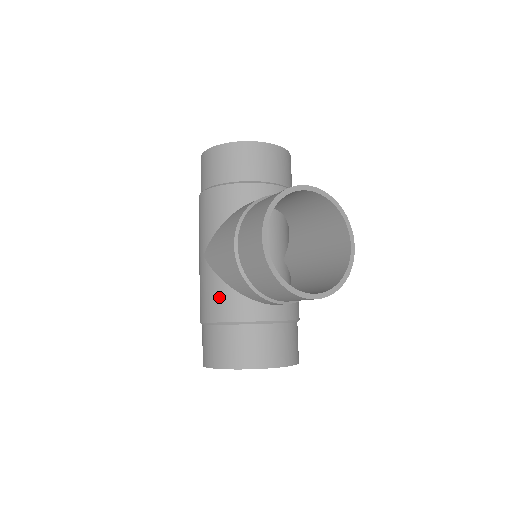
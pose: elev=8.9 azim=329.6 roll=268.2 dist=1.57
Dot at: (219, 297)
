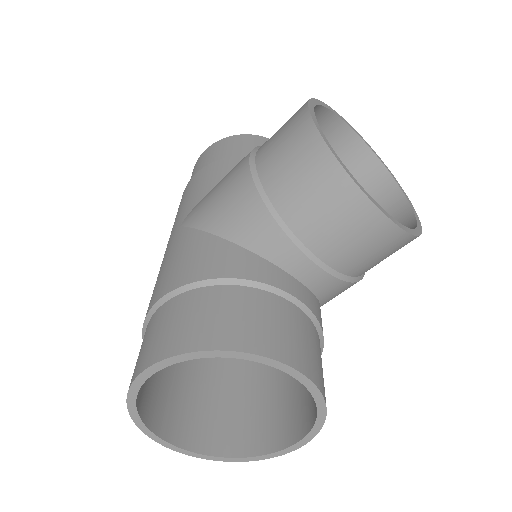
Dot at: (200, 252)
